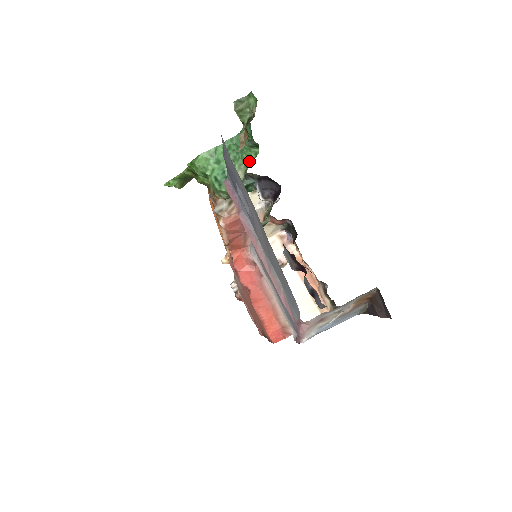
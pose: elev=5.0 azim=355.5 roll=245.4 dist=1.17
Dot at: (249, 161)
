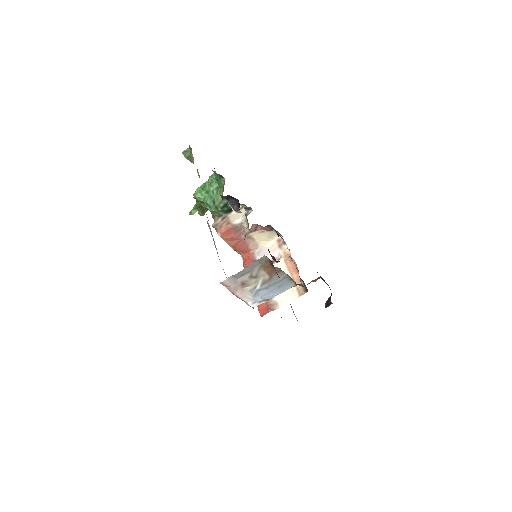
Dot at: (223, 188)
